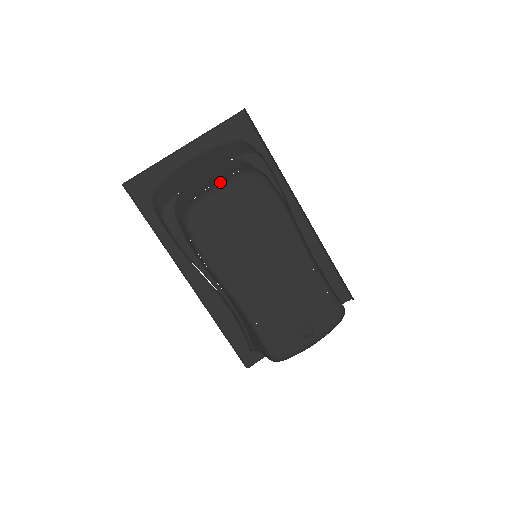
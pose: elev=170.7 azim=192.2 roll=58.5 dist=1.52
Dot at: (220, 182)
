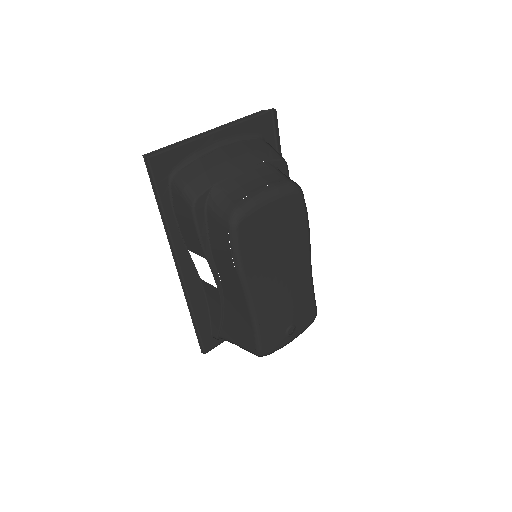
Dot at: (268, 189)
